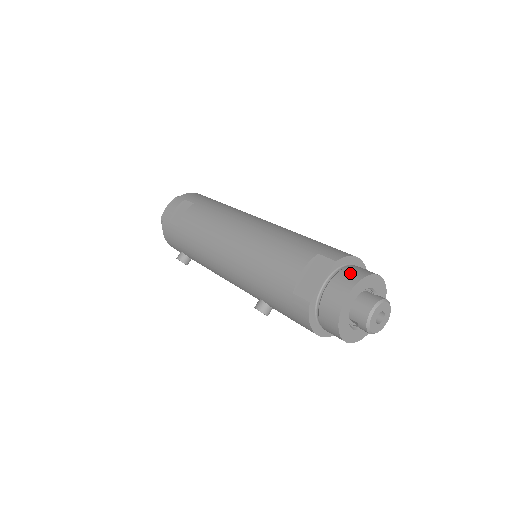
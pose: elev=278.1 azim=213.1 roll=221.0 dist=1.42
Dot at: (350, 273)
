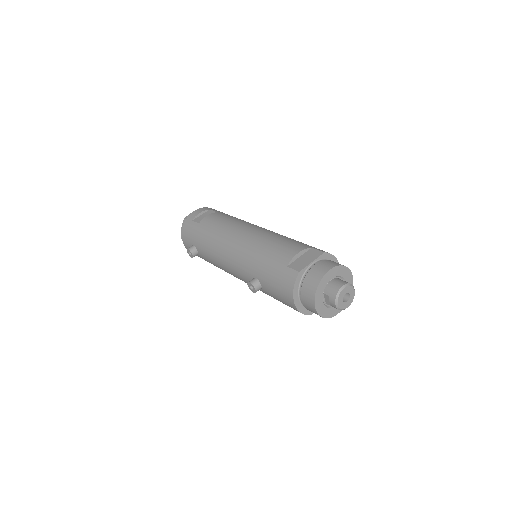
Dot at: (333, 262)
